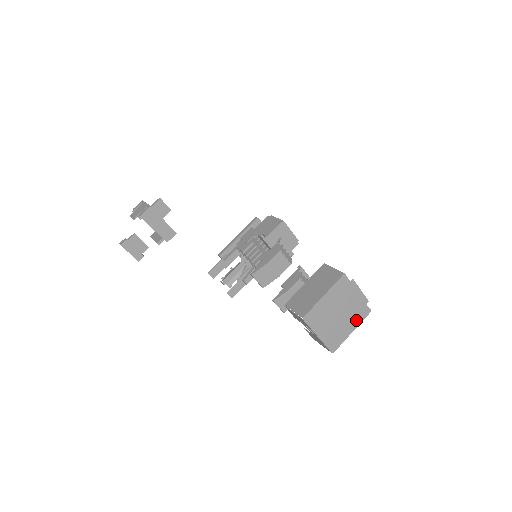
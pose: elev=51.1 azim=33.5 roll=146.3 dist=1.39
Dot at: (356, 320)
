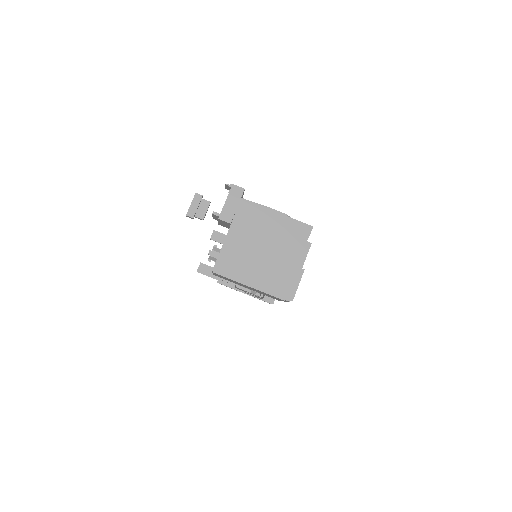
Dot at: (265, 282)
